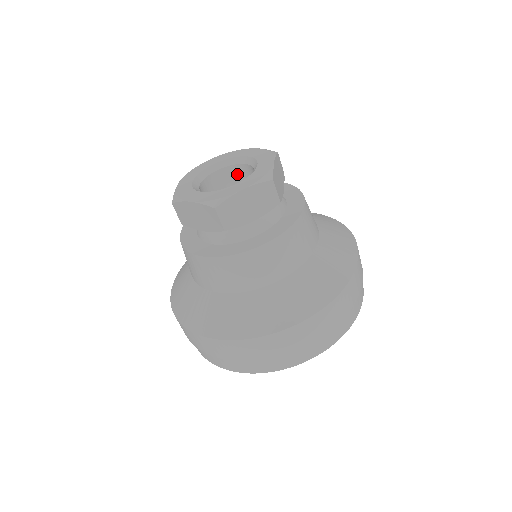
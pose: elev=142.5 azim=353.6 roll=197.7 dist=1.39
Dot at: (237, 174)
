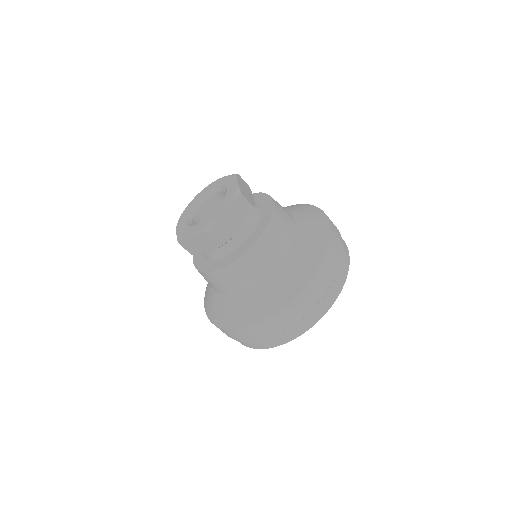
Dot at: (216, 202)
